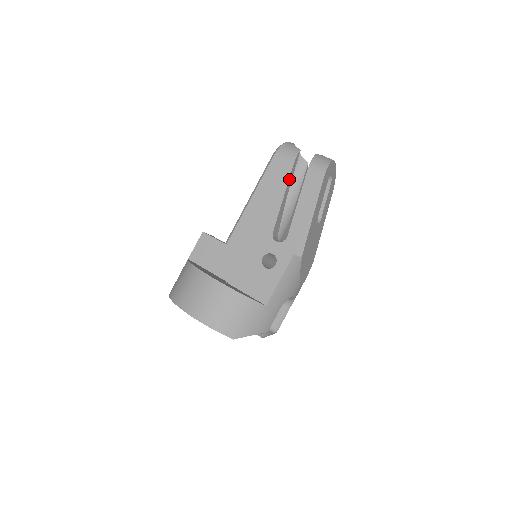
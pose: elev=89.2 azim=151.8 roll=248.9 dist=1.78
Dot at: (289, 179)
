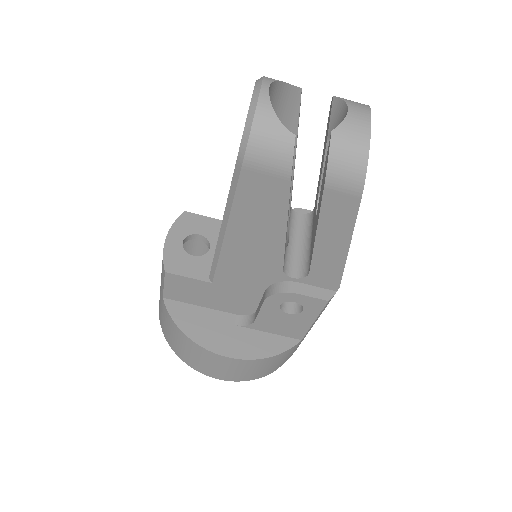
Dot at: (288, 201)
